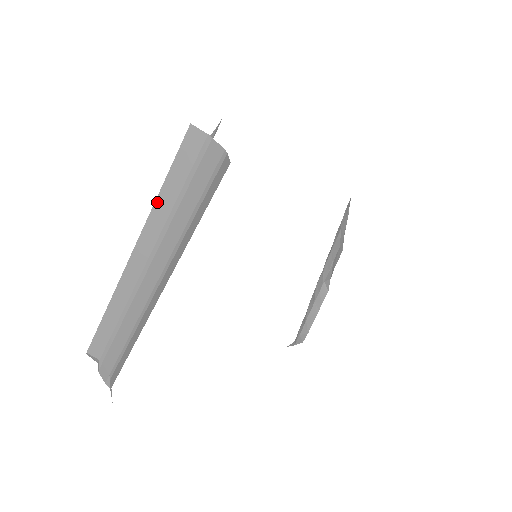
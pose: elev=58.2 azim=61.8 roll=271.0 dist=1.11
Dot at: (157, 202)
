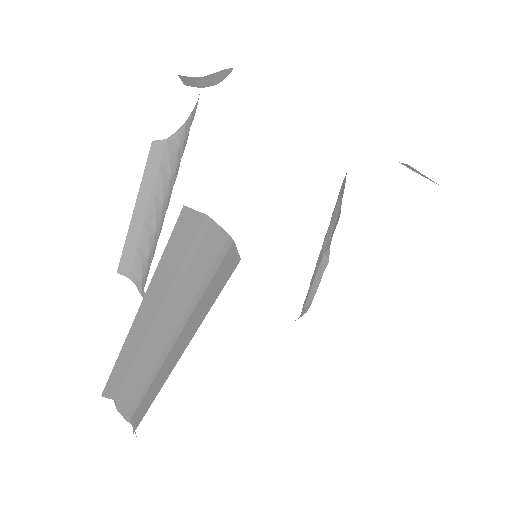
Dot at: (155, 277)
